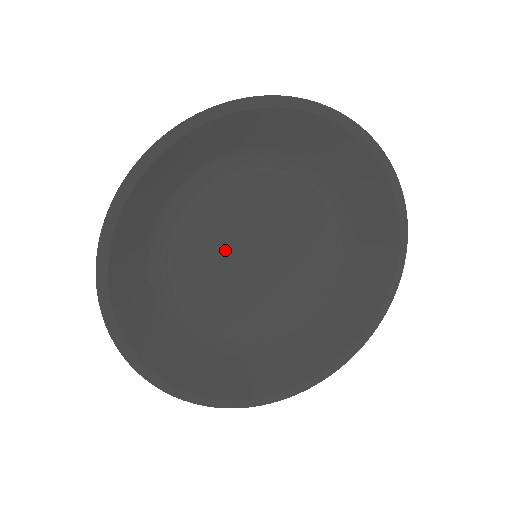
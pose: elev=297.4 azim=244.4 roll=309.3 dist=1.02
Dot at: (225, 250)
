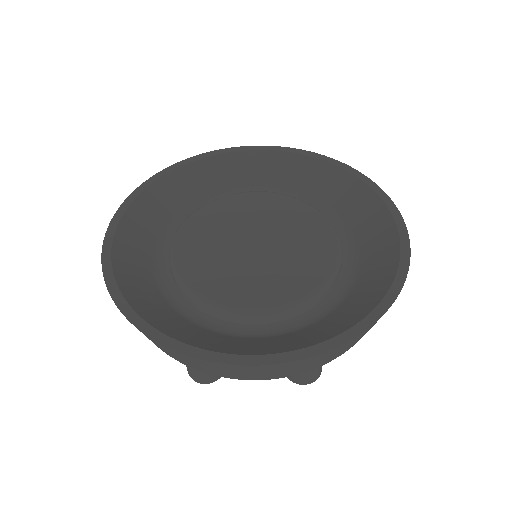
Dot at: (219, 234)
